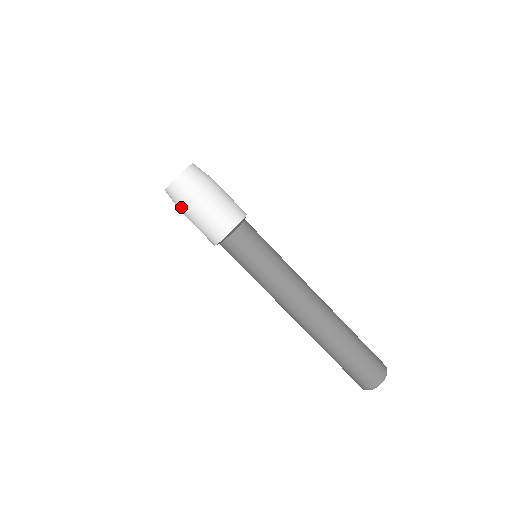
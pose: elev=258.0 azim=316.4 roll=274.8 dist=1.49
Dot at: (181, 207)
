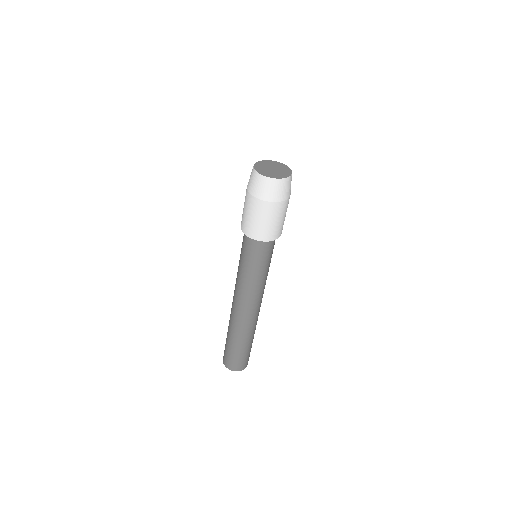
Dot at: (255, 196)
